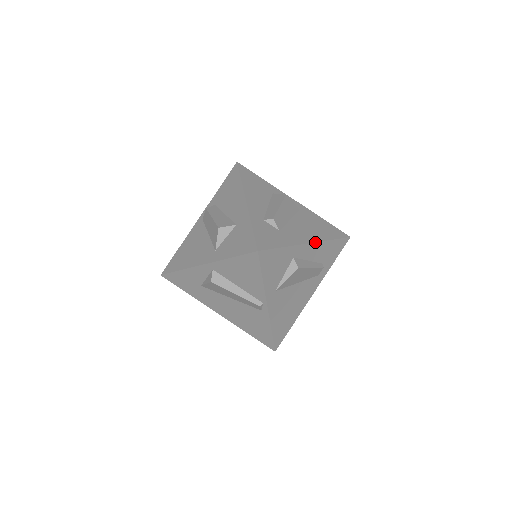
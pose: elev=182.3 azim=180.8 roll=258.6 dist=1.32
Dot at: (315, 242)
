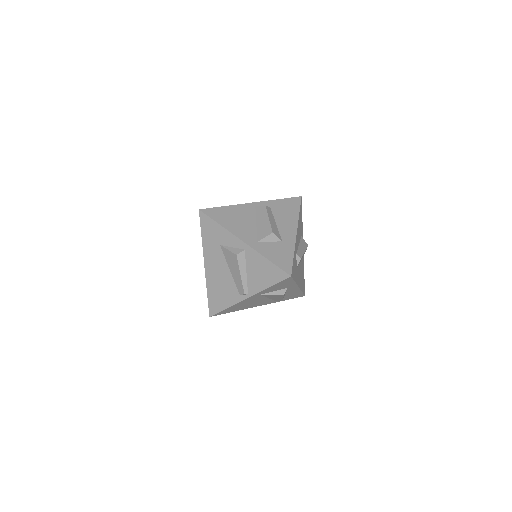
Dot at: occluded
